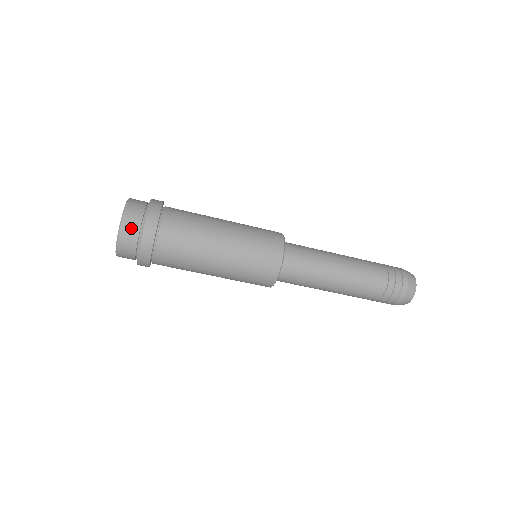
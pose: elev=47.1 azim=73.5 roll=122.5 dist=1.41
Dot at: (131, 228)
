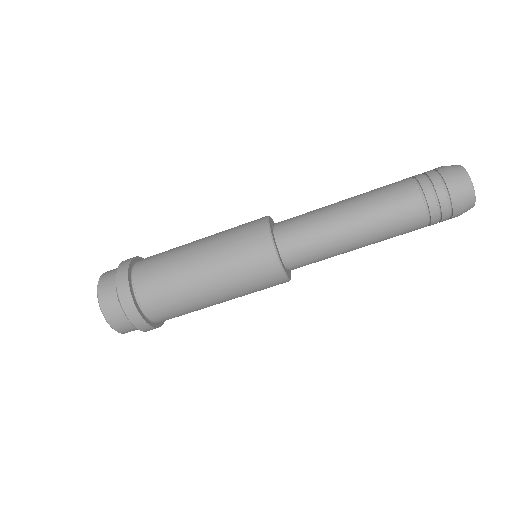
Dot at: (111, 271)
